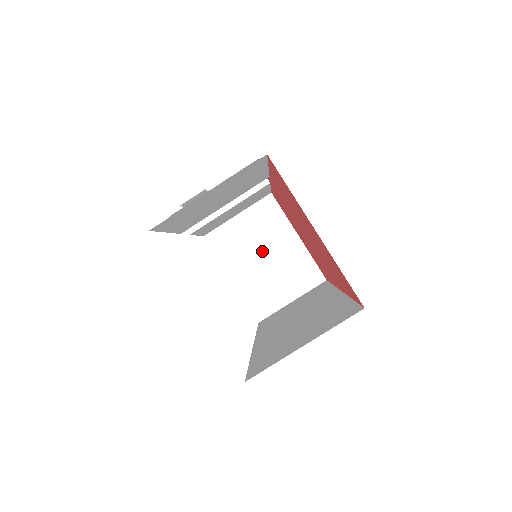
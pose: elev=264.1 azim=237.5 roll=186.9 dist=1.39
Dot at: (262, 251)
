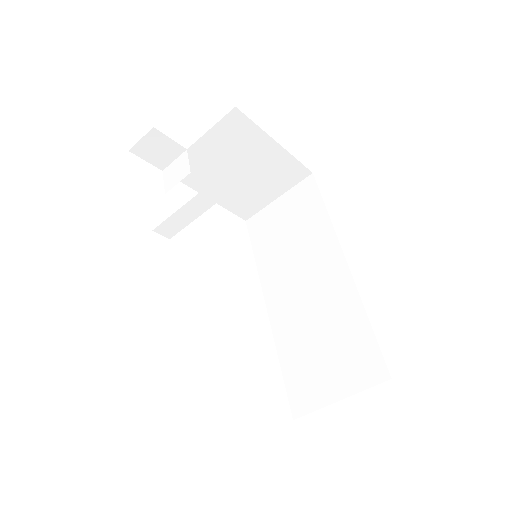
Dot at: occluded
